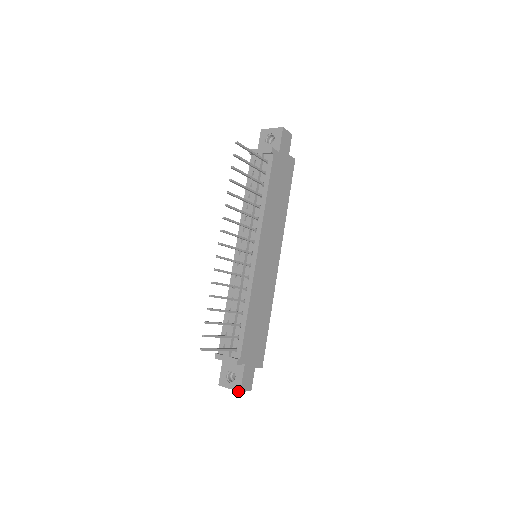
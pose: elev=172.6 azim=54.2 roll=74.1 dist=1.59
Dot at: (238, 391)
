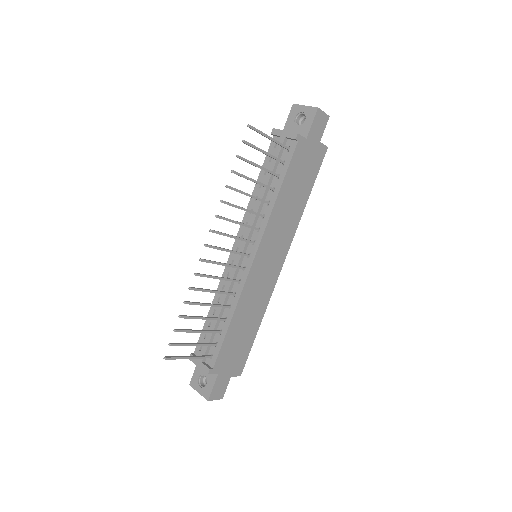
Dot at: (206, 399)
